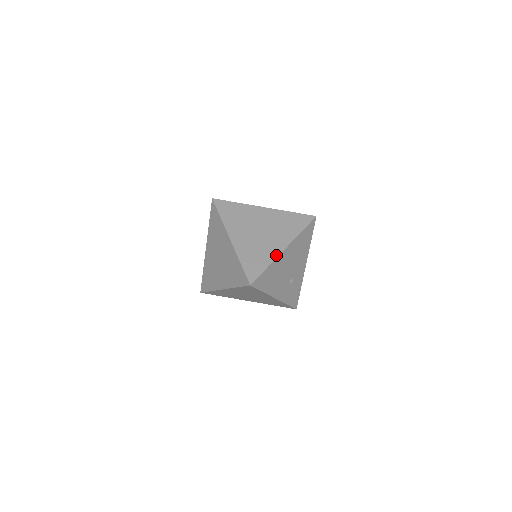
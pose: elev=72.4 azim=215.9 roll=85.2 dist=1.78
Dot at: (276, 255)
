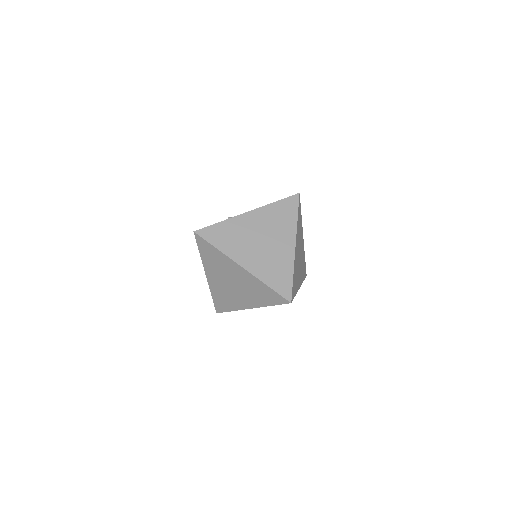
Dot at: (241, 308)
